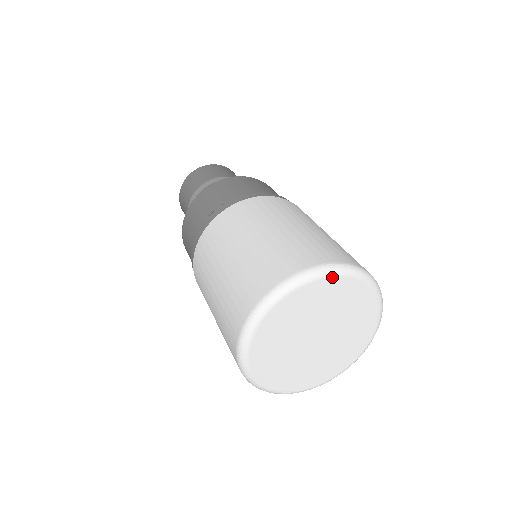
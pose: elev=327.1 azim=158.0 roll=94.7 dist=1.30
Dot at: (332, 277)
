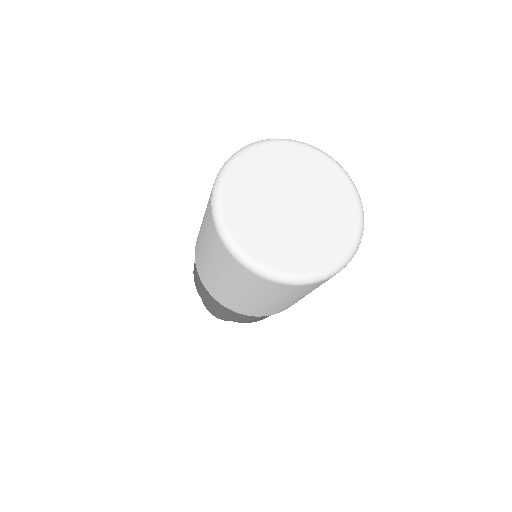
Dot at: (343, 174)
